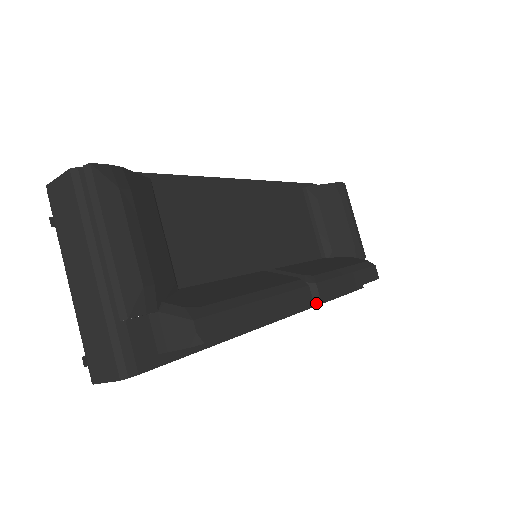
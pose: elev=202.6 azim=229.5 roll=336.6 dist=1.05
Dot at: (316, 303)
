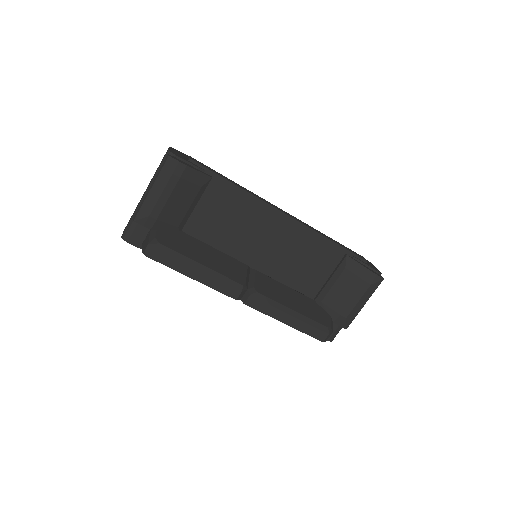
Dot at: occluded
